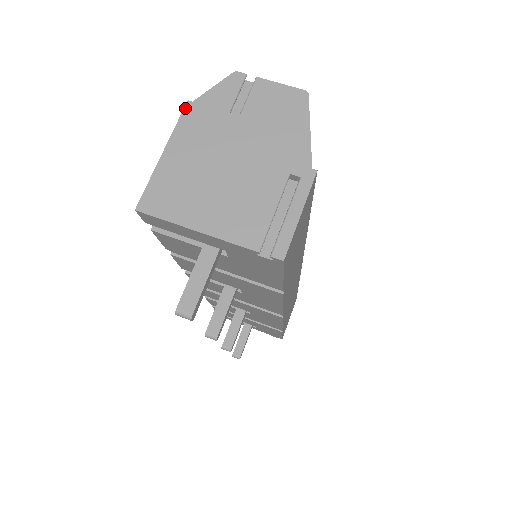
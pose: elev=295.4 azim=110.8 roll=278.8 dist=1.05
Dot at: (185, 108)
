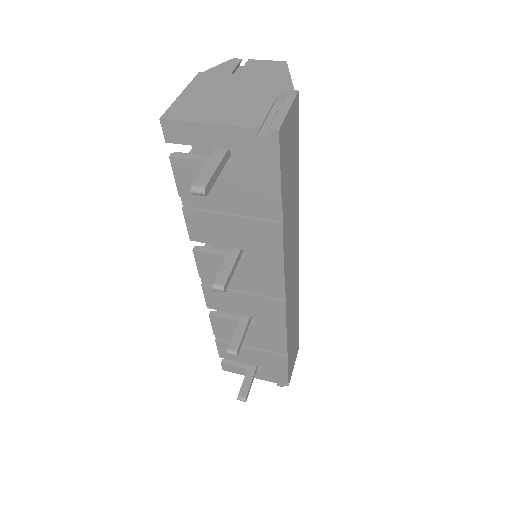
Dot at: (197, 75)
